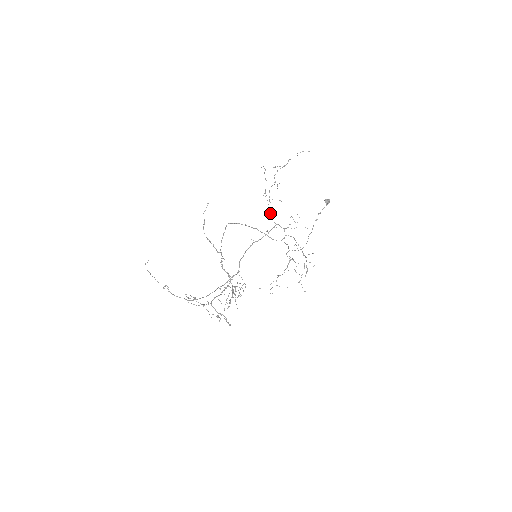
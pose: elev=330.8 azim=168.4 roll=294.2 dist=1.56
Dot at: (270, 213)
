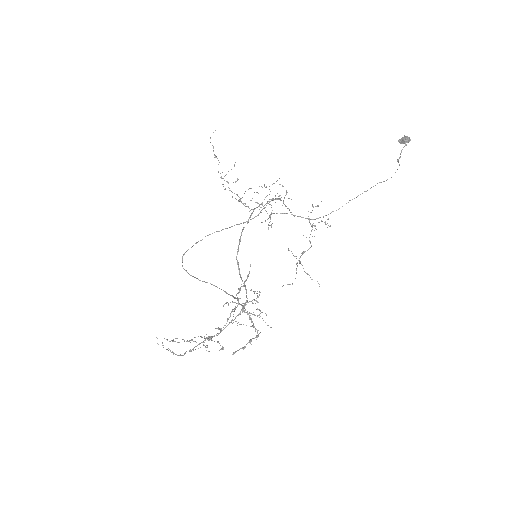
Dot at: (249, 208)
